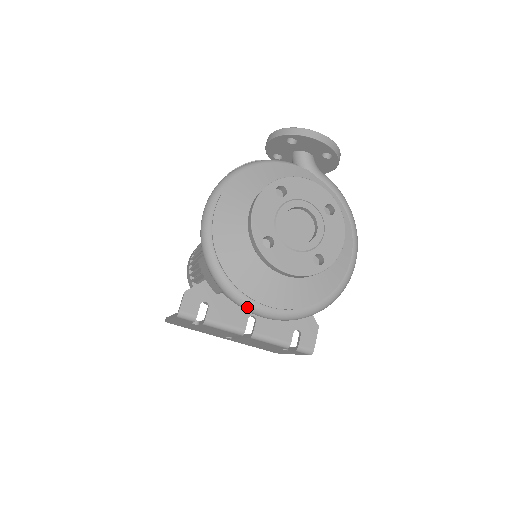
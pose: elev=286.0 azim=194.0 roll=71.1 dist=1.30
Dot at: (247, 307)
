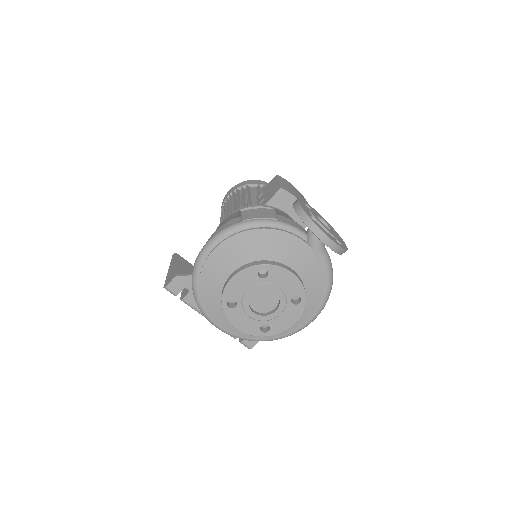
Dot at: (207, 318)
